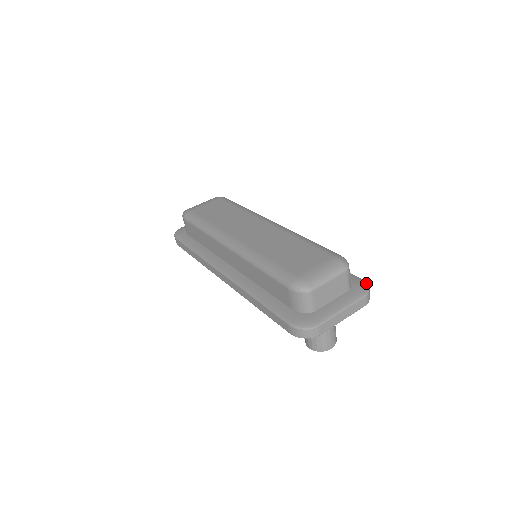
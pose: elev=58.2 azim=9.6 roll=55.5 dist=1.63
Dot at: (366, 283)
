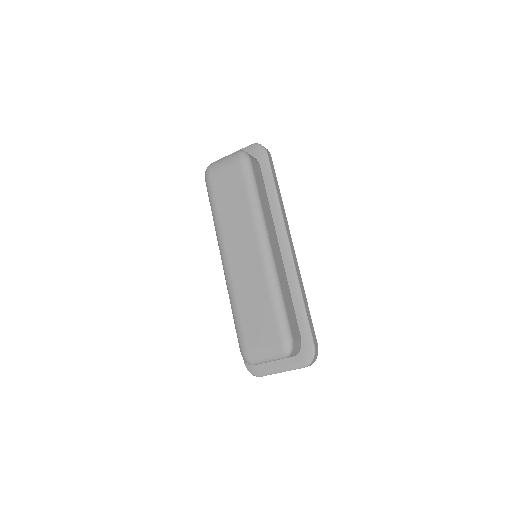
Dot at: (313, 354)
